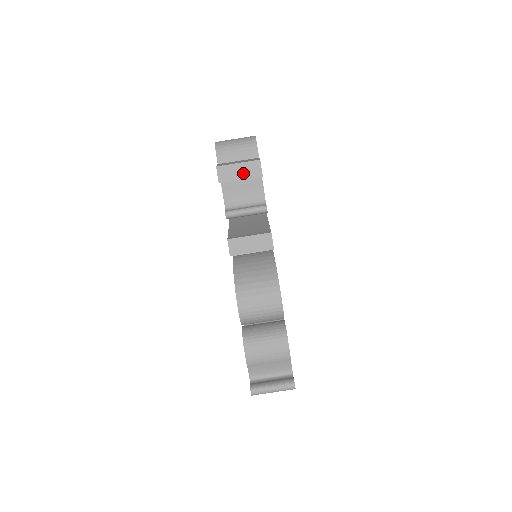
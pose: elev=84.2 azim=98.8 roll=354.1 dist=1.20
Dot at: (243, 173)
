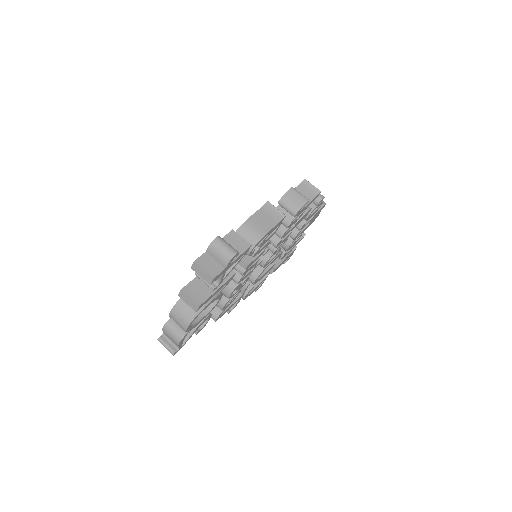
Dot at: (203, 275)
